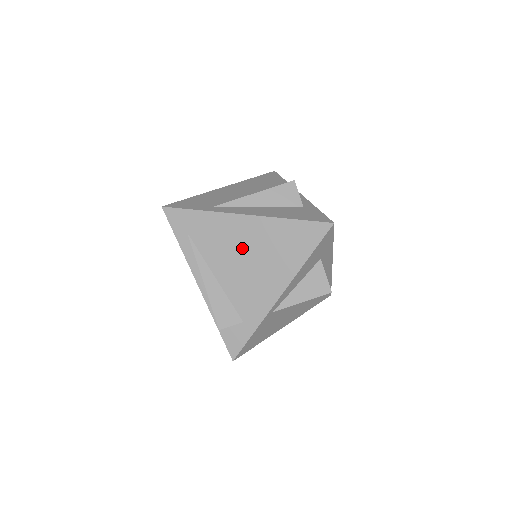
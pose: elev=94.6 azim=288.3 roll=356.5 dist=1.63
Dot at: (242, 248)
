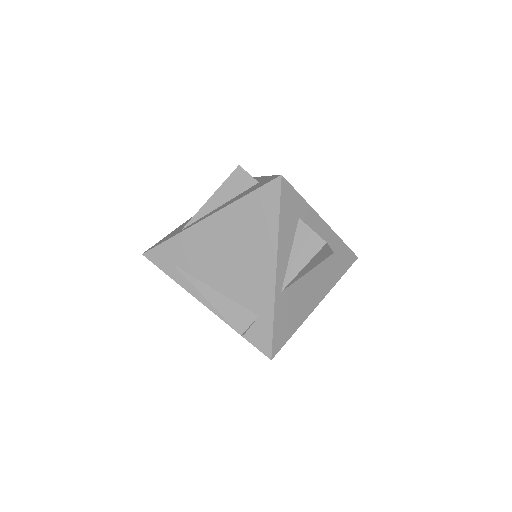
Dot at: (220, 248)
